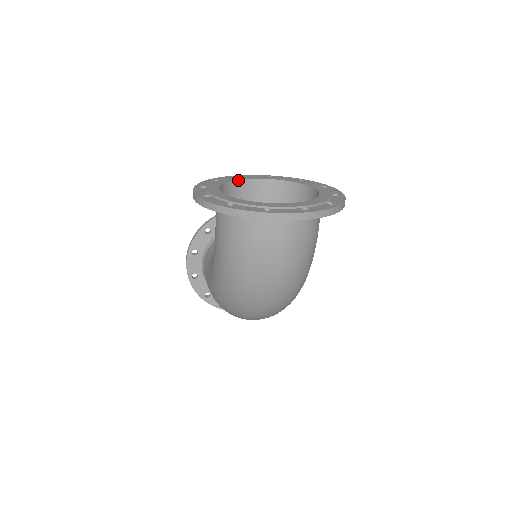
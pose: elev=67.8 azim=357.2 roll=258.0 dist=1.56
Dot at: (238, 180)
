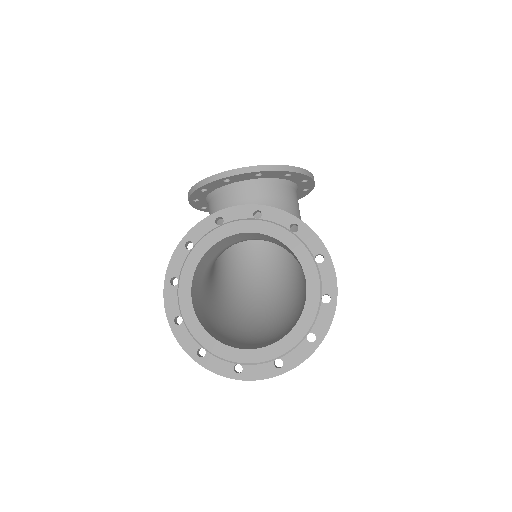
Dot at: (214, 244)
